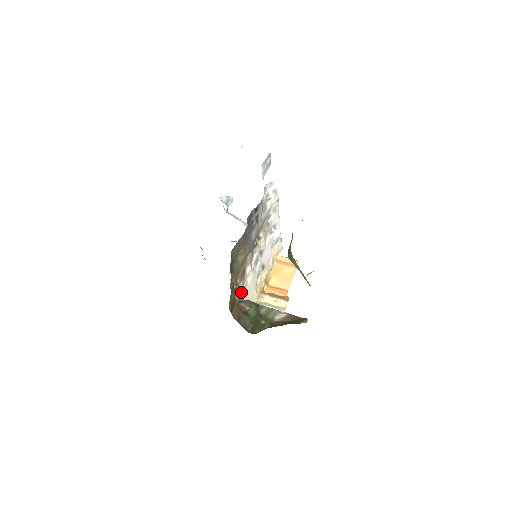
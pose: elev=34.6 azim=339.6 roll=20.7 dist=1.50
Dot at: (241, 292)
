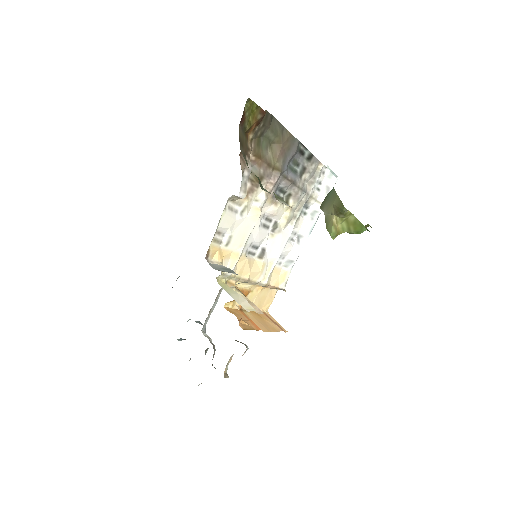
Dot at: (246, 178)
